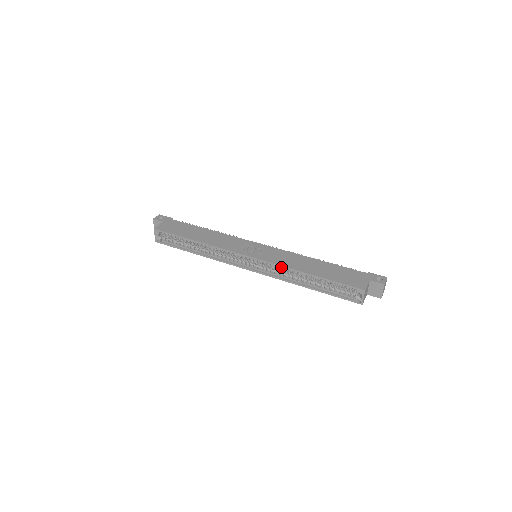
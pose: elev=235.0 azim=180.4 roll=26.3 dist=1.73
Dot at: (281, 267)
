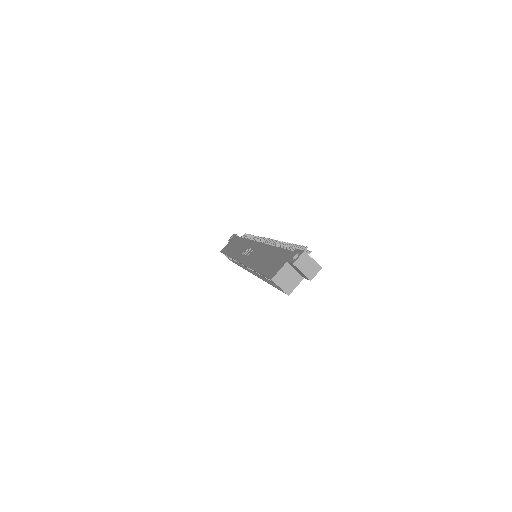
Dot at: occluded
